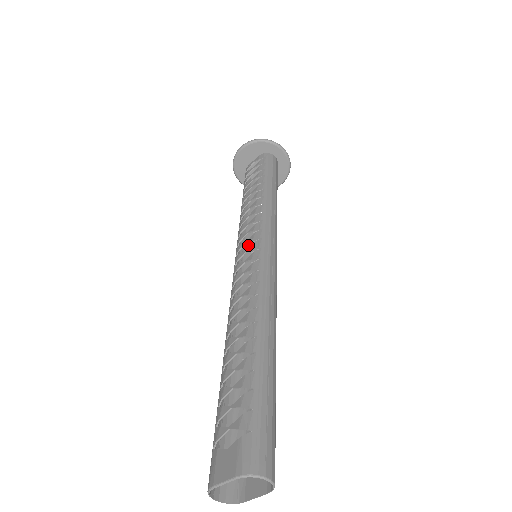
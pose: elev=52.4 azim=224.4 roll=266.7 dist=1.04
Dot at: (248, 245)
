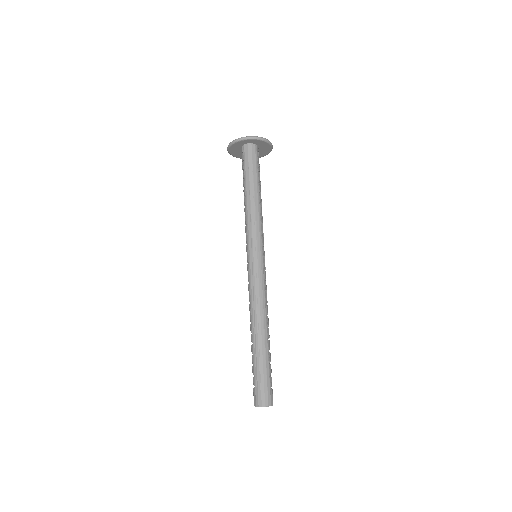
Dot at: occluded
